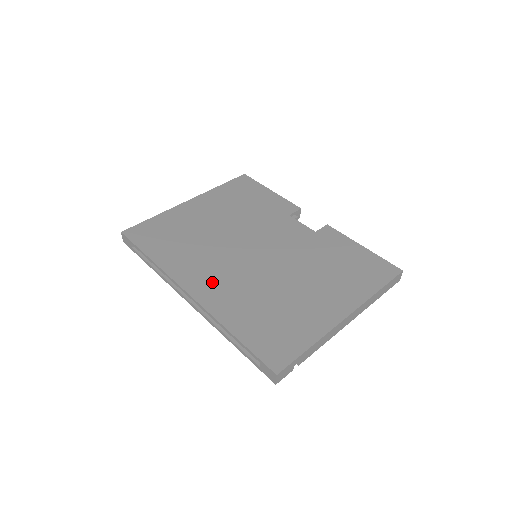
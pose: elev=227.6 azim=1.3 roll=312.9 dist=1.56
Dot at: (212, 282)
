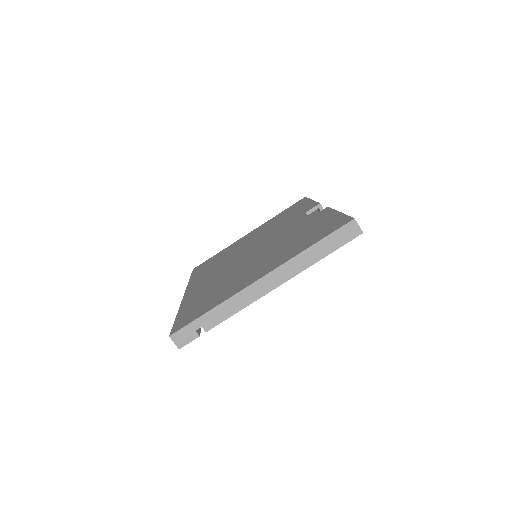
Dot at: (203, 283)
